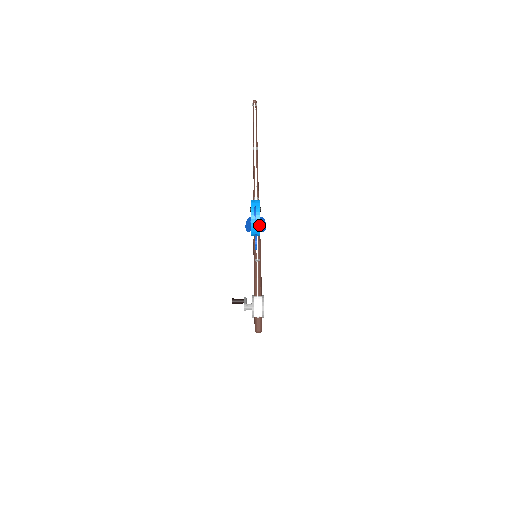
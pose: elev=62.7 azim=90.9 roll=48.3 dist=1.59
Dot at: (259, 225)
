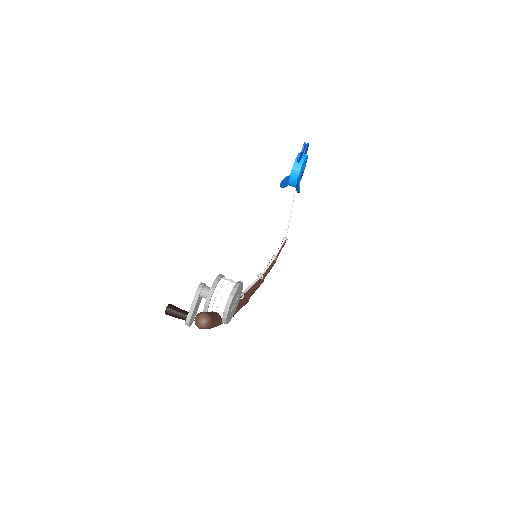
Dot at: (307, 155)
